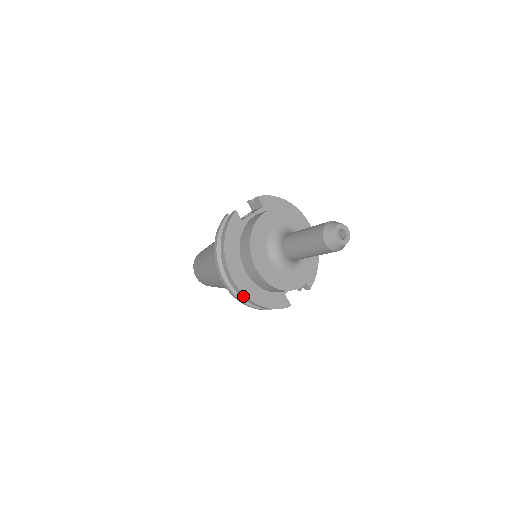
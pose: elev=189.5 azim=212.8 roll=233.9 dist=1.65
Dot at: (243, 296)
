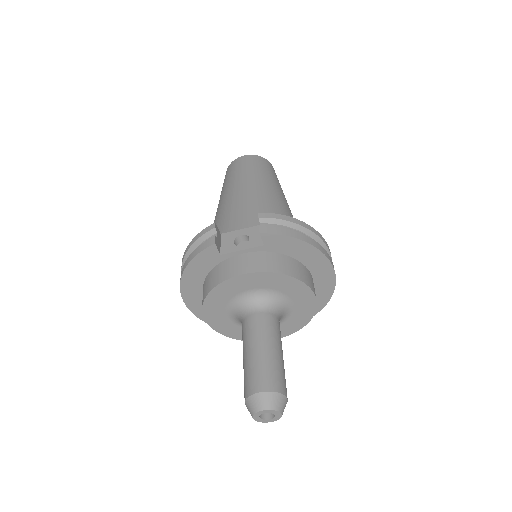
Dot at: (196, 313)
